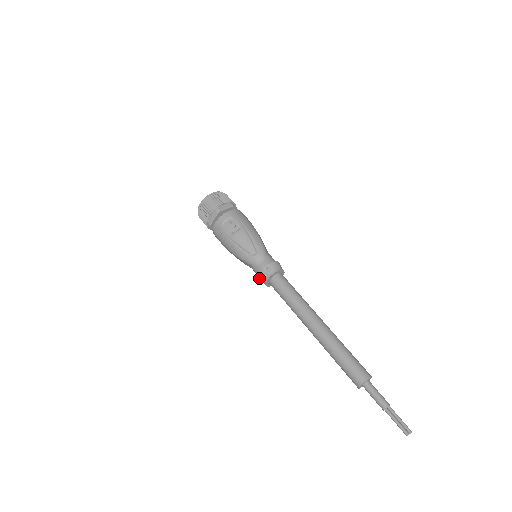
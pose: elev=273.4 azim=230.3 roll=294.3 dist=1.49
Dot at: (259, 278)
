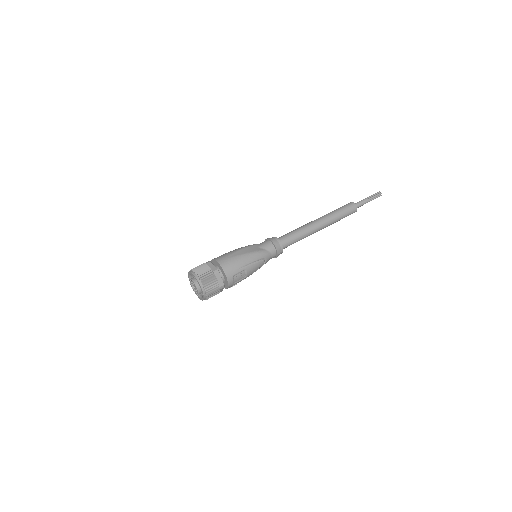
Dot at: occluded
